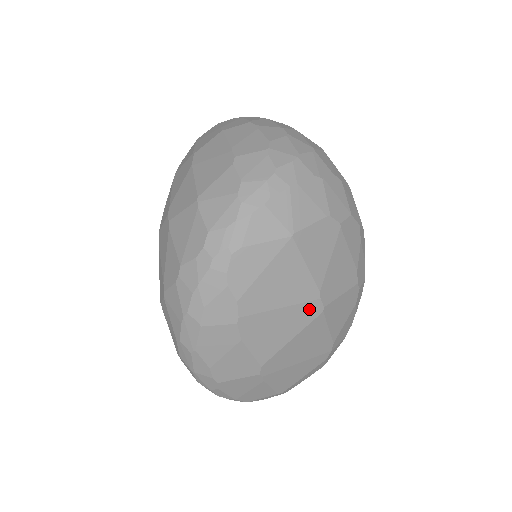
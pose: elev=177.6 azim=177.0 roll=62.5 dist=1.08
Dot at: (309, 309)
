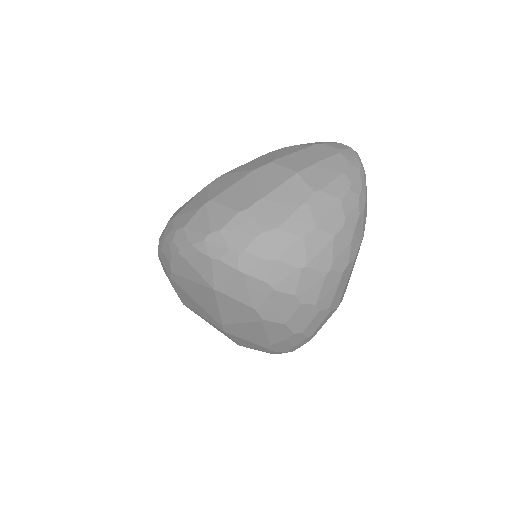
Dot at: (214, 321)
